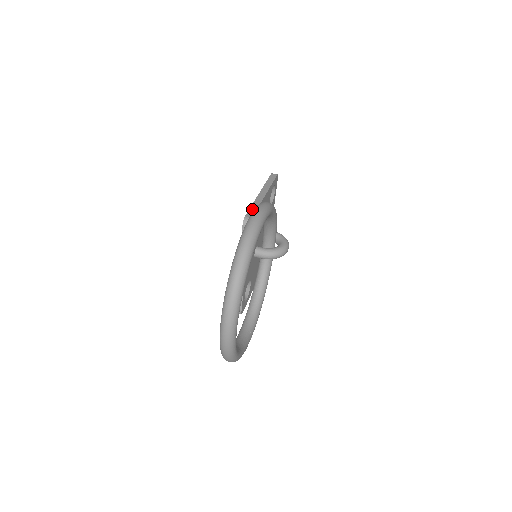
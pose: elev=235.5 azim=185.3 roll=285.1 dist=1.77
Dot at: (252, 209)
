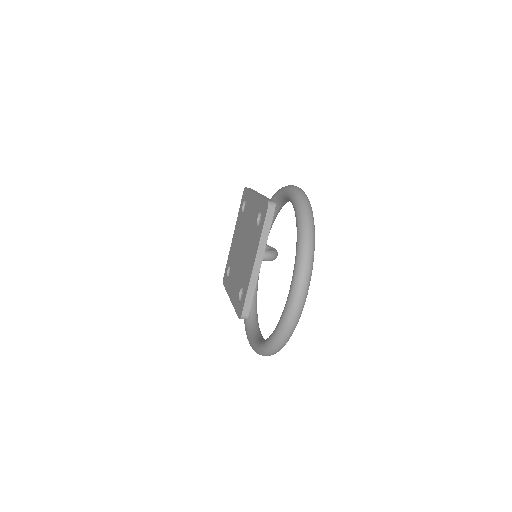
Dot at: (266, 198)
